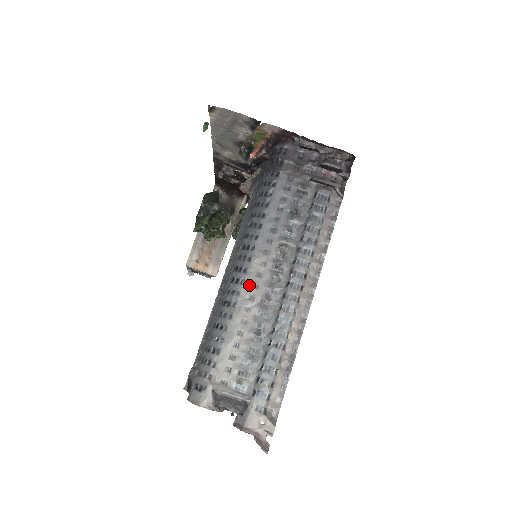
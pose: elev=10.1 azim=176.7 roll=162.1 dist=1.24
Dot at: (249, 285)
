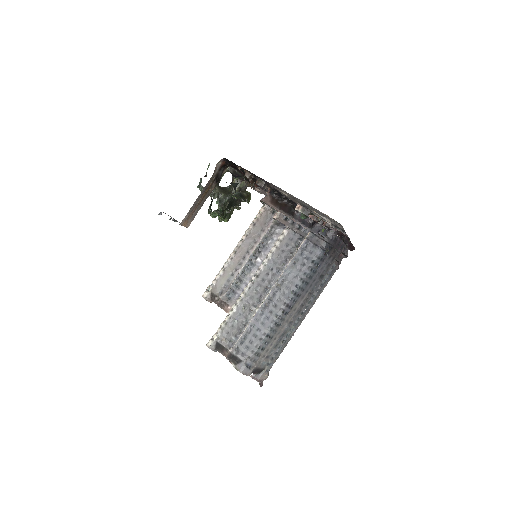
Dot at: (290, 315)
